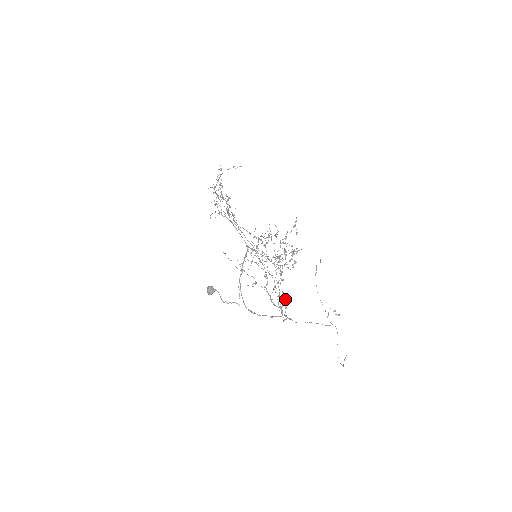
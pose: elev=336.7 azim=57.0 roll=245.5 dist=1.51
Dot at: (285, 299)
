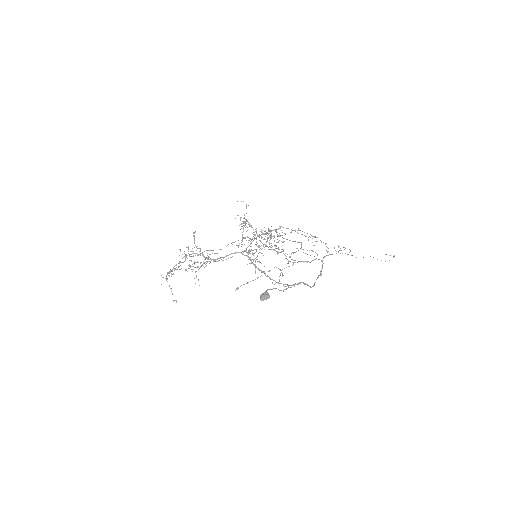
Dot at: occluded
